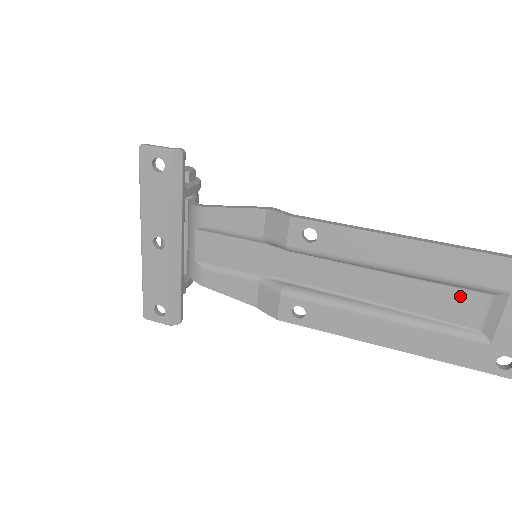
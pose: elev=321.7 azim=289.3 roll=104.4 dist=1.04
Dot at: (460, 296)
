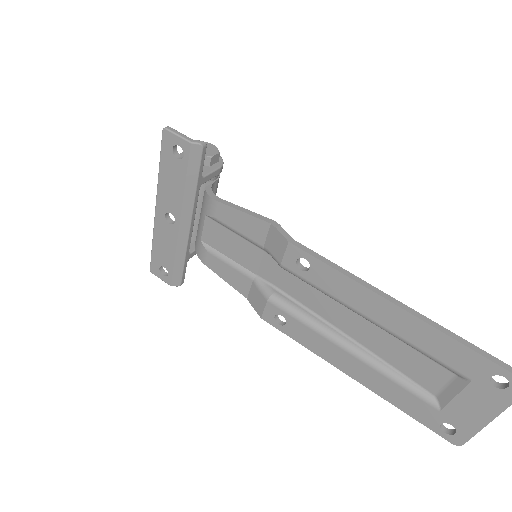
Dot at: (426, 363)
